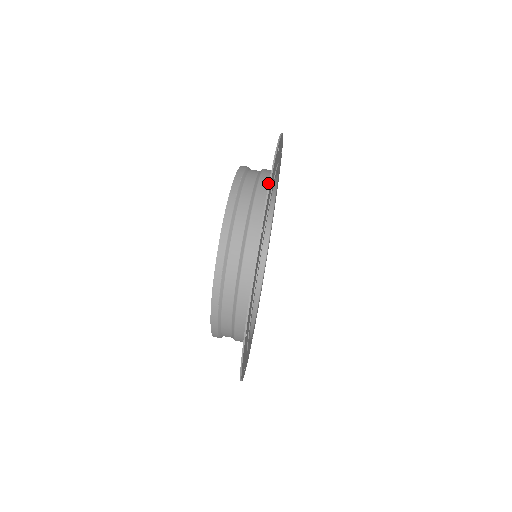
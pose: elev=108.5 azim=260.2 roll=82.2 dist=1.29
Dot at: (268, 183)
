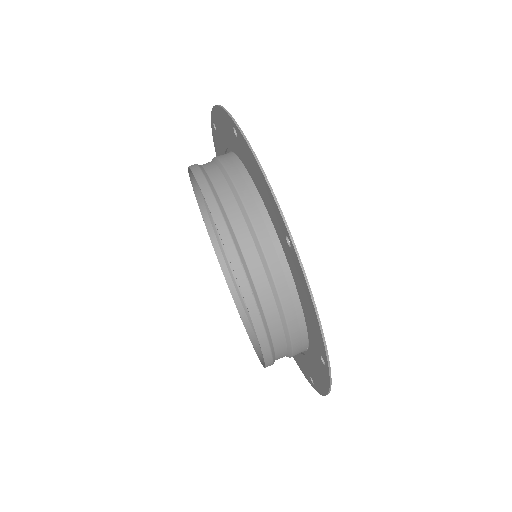
Dot at: (281, 261)
